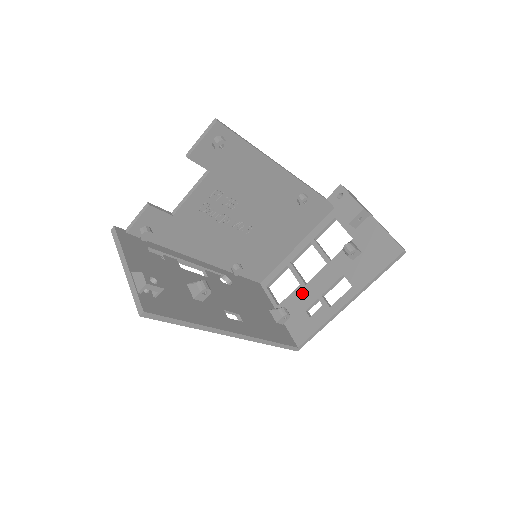
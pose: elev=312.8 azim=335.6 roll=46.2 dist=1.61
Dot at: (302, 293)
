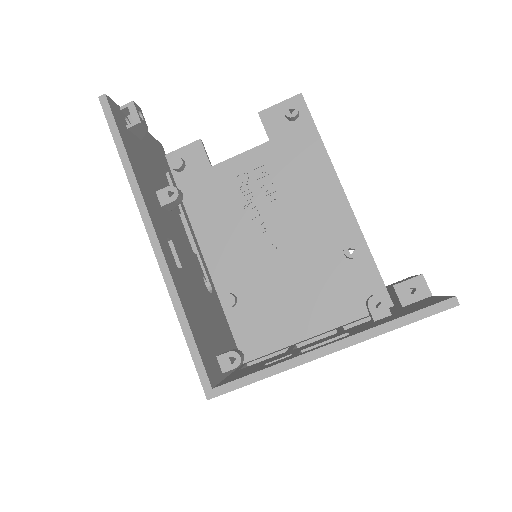
Dot at: (279, 355)
